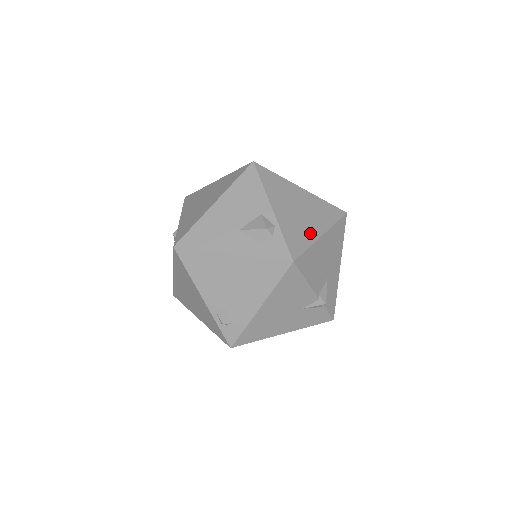
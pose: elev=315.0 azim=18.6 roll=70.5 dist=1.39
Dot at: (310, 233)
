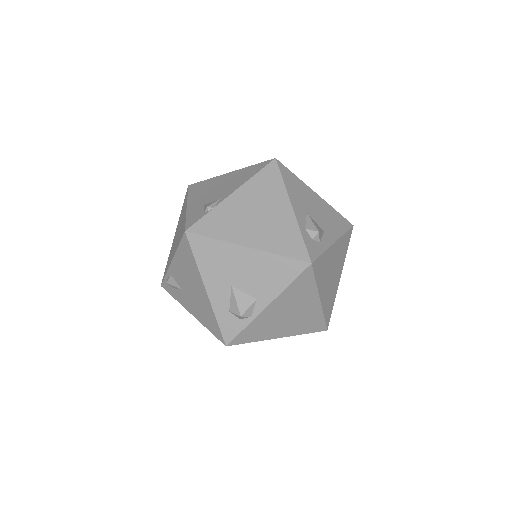
Dot at: (271, 333)
